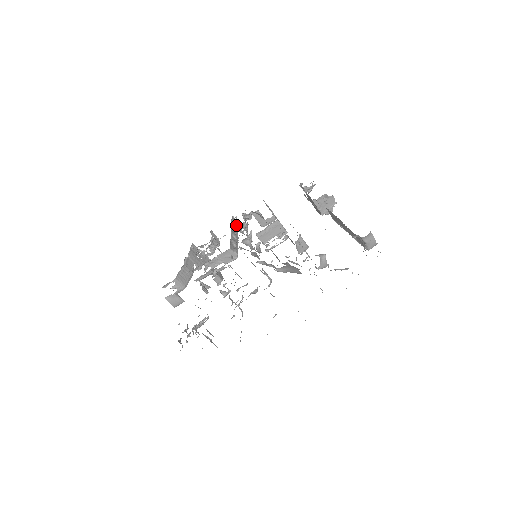
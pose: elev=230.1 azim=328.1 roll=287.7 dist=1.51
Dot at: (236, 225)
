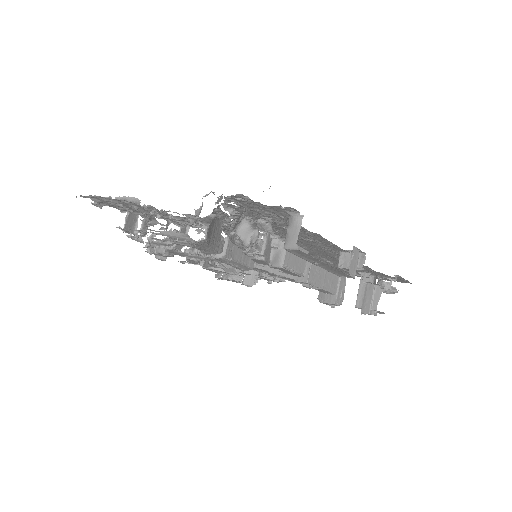
Dot at: occluded
